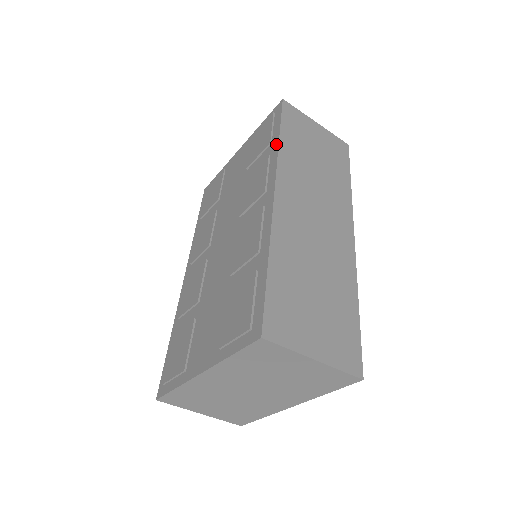
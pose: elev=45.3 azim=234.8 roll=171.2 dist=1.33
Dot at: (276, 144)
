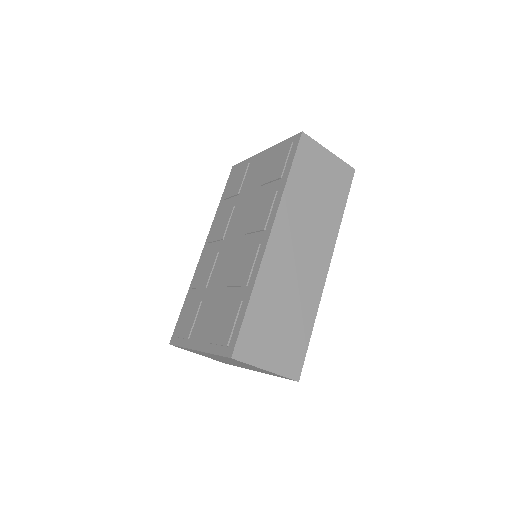
Dot at: (284, 184)
